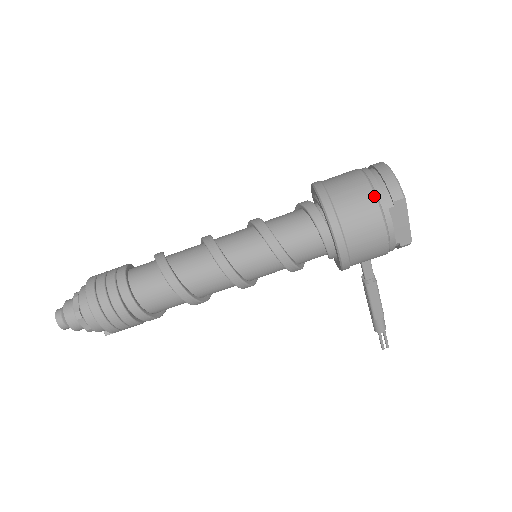
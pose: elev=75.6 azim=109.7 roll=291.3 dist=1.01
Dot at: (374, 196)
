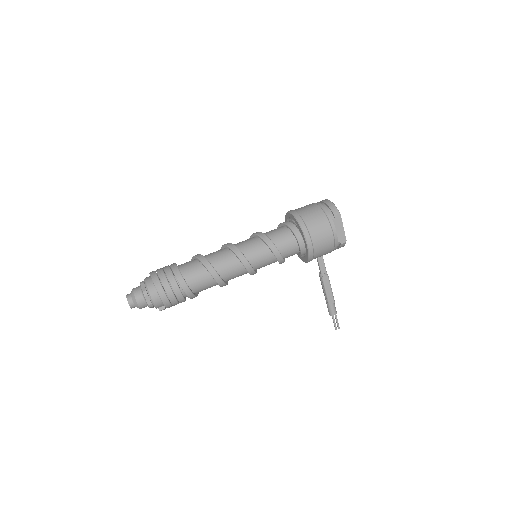
Dot at: (324, 213)
